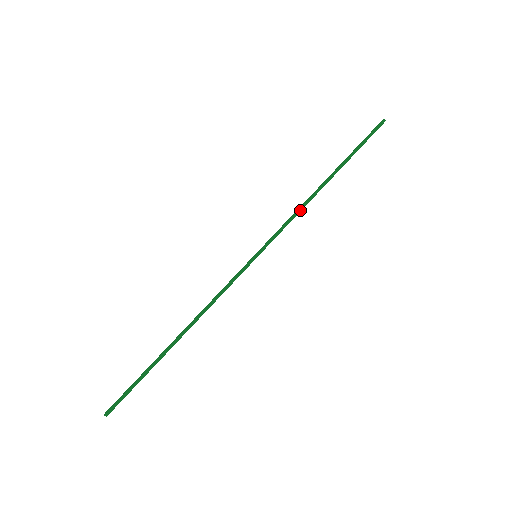
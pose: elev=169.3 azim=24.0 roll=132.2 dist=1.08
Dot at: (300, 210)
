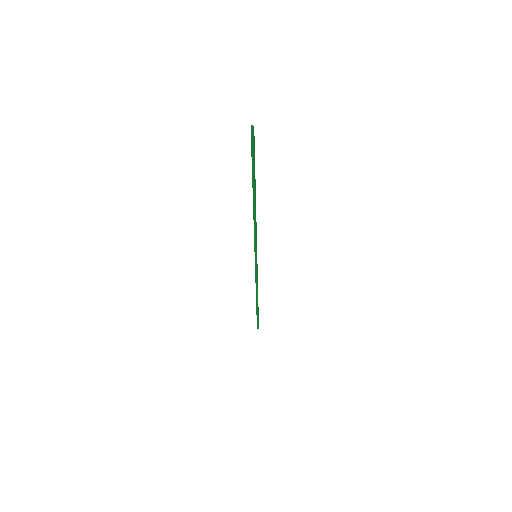
Dot at: (255, 223)
